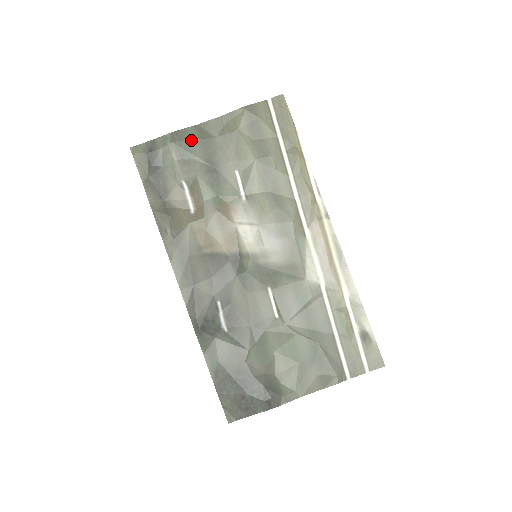
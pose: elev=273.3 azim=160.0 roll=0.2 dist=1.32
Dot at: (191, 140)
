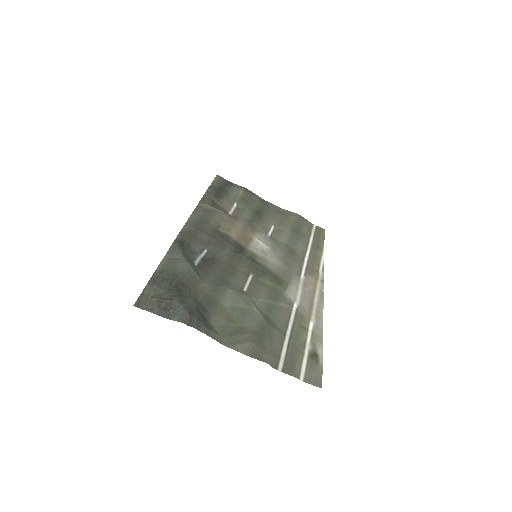
Dot at: (256, 198)
